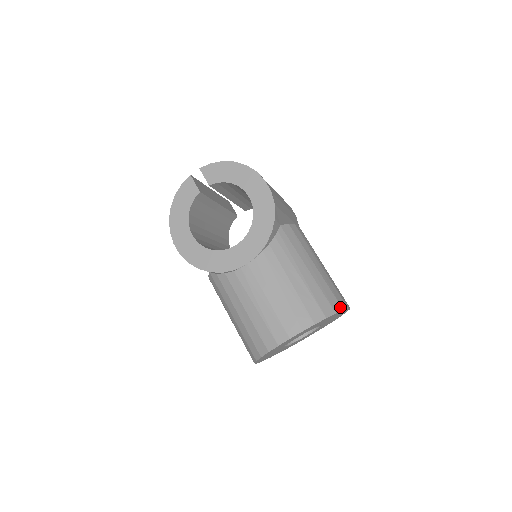
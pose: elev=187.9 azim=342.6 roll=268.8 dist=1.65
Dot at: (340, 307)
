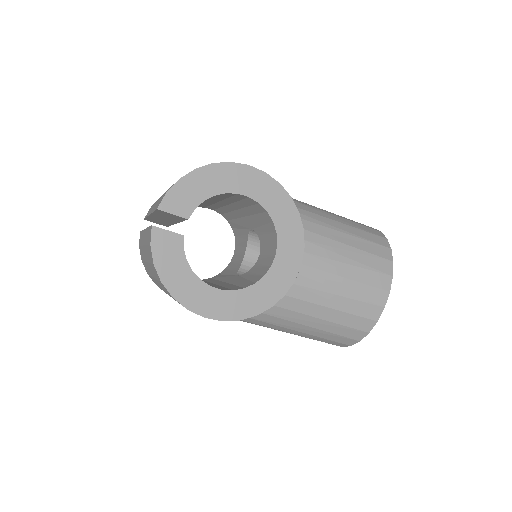
Dot at: (379, 232)
